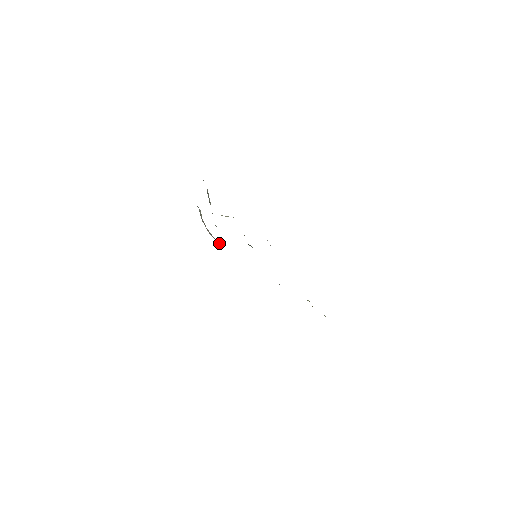
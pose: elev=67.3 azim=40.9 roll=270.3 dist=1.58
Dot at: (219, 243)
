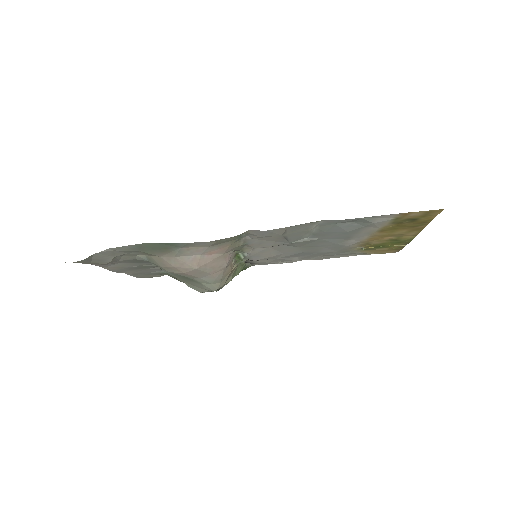
Dot at: (196, 266)
